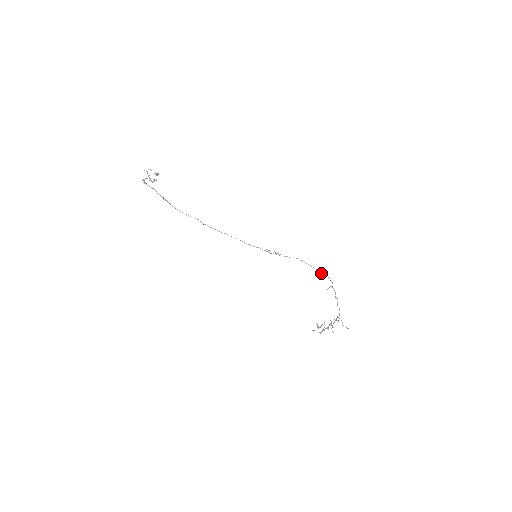
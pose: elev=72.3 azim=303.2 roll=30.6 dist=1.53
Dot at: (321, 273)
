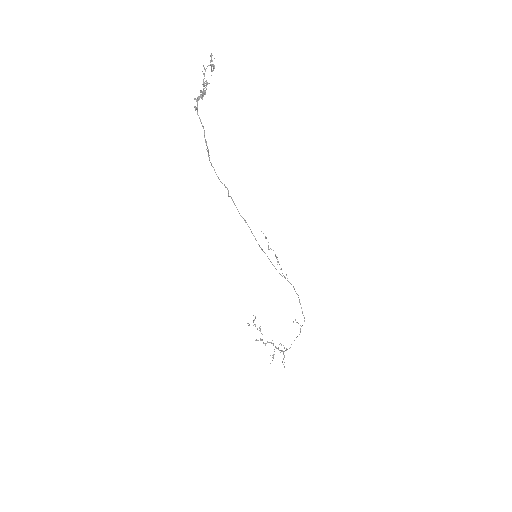
Dot at: (301, 308)
